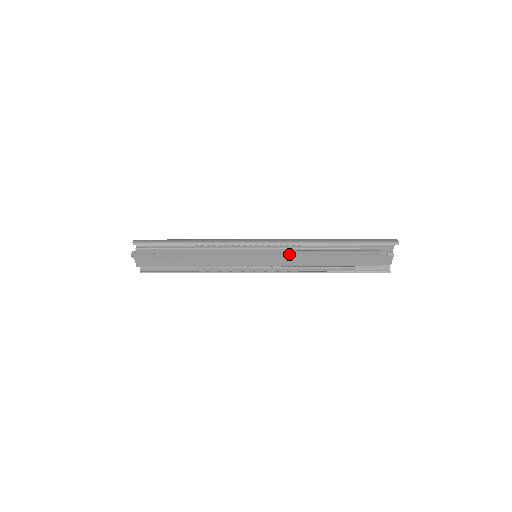
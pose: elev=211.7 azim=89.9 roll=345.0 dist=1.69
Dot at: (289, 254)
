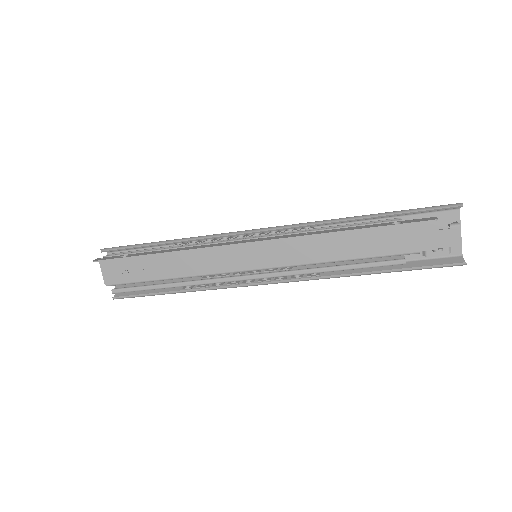
Dot at: (295, 235)
